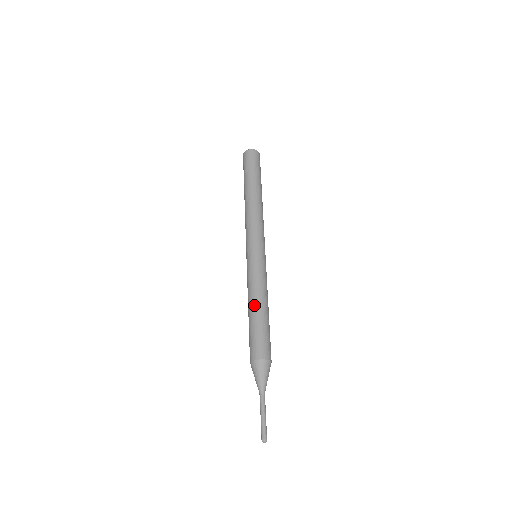
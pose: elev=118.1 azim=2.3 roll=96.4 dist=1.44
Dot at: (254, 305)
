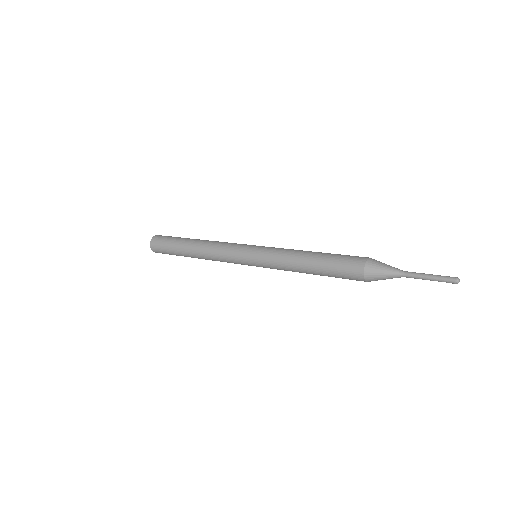
Dot at: (308, 254)
